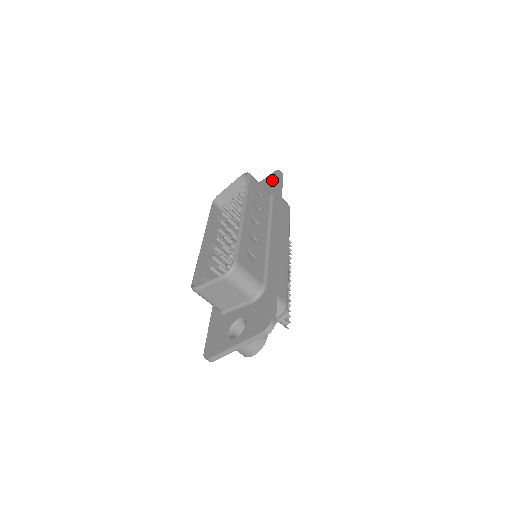
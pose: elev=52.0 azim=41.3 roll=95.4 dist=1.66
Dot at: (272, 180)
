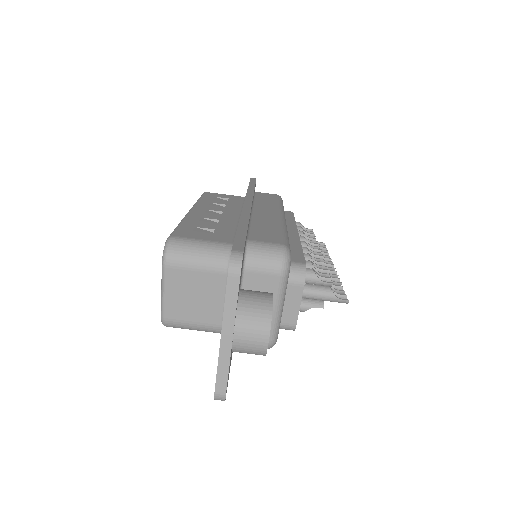
Dot at: occluded
